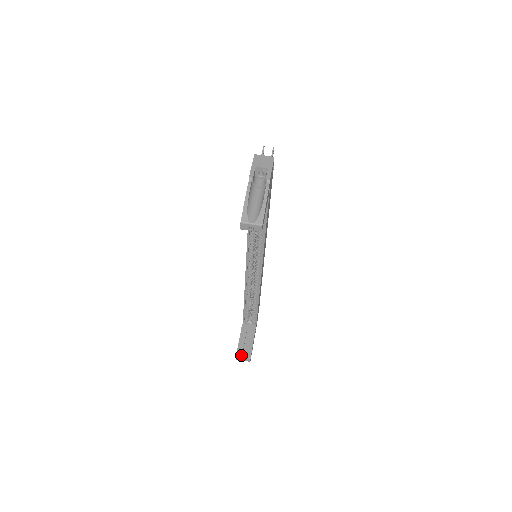
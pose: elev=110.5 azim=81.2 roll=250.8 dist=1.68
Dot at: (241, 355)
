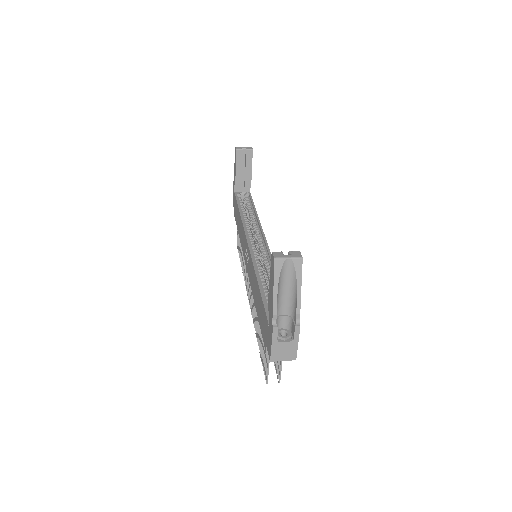
Dot at: occluded
